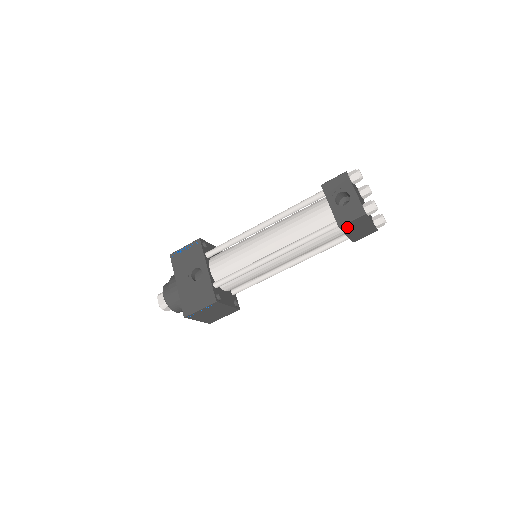
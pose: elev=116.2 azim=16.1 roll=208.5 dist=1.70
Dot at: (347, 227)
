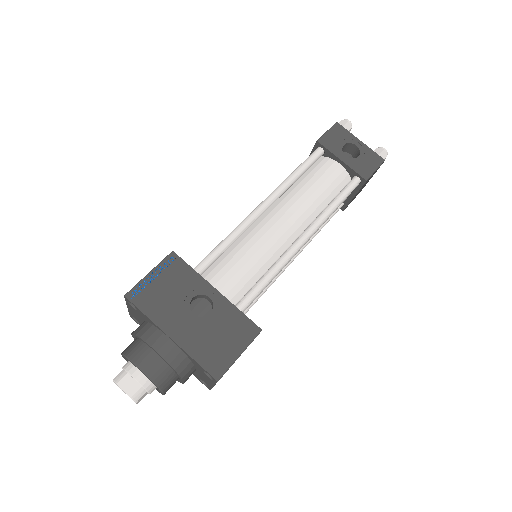
Dot at: occluded
